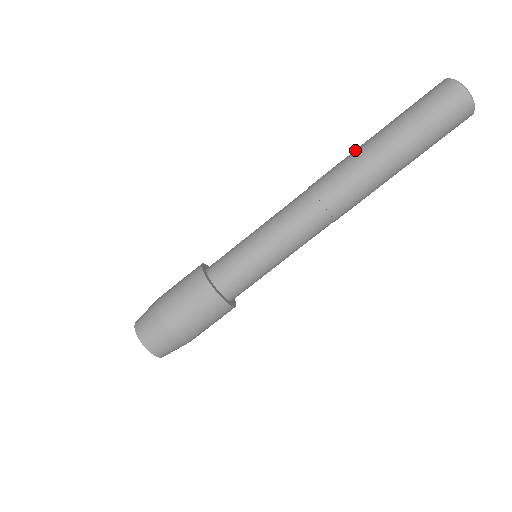
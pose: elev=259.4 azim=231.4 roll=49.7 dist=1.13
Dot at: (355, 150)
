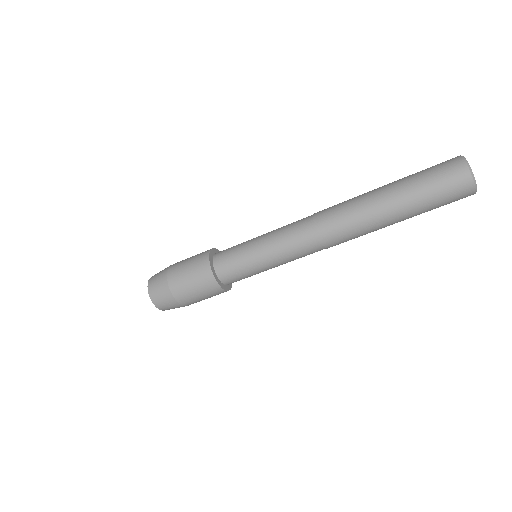
Dot at: (364, 204)
